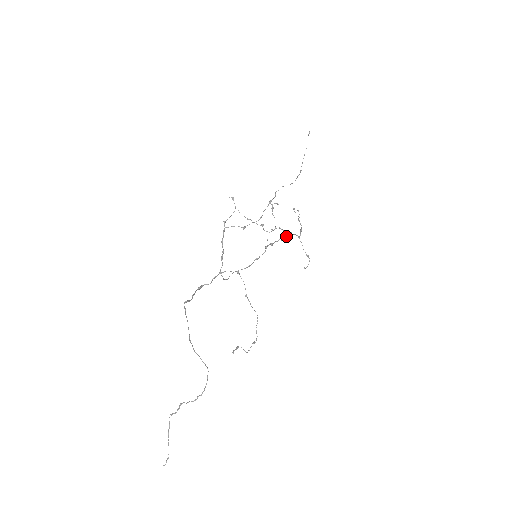
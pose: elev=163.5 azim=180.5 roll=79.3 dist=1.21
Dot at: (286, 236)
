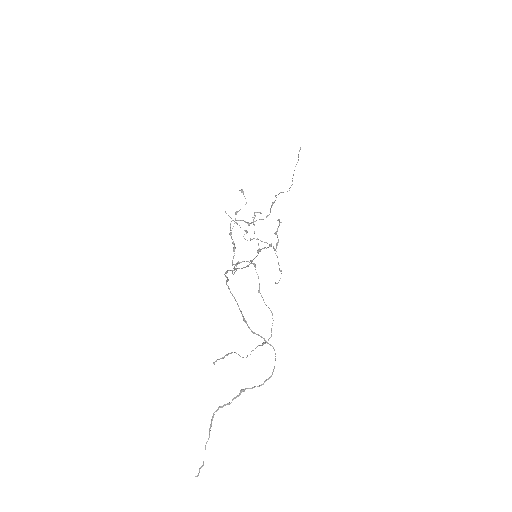
Dot at: occluded
